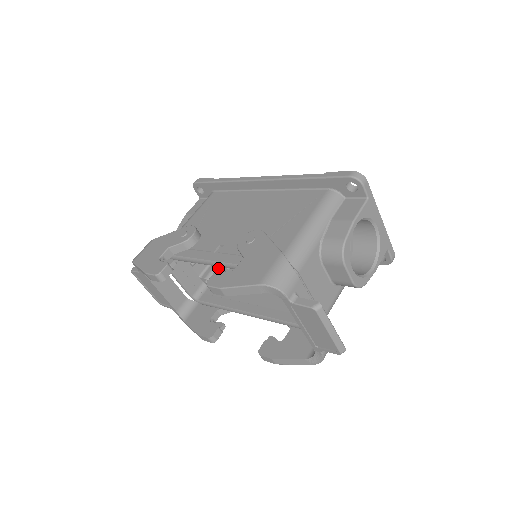
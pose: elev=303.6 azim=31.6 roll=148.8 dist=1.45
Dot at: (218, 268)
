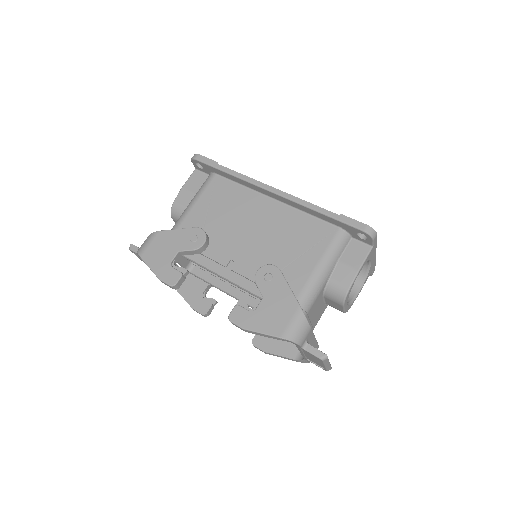
Dot at: occluded
